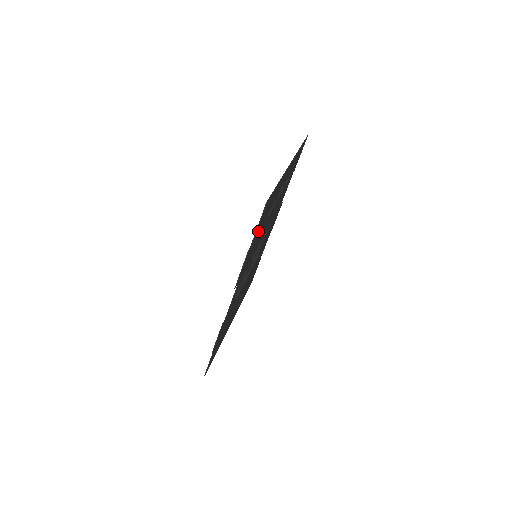
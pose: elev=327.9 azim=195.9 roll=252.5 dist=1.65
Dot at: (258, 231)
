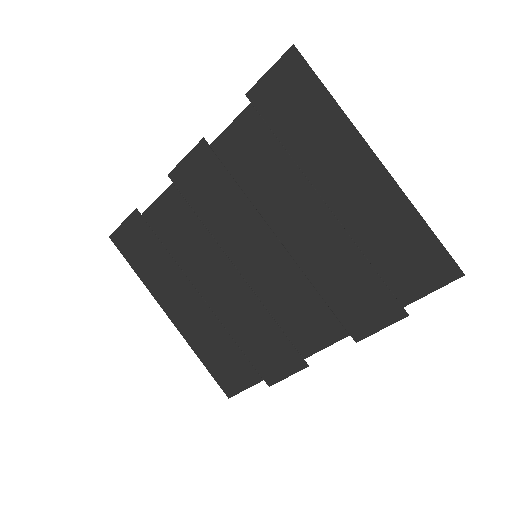
Dot at: (396, 283)
